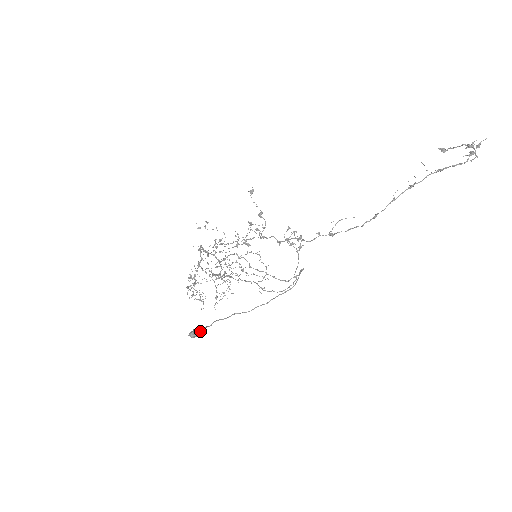
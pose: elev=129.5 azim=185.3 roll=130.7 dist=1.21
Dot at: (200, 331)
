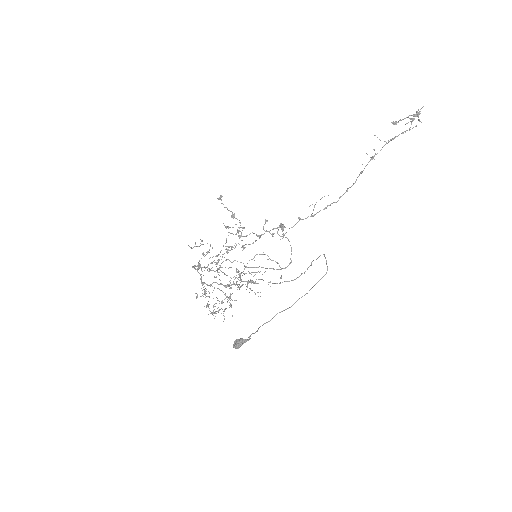
Dot at: (244, 340)
